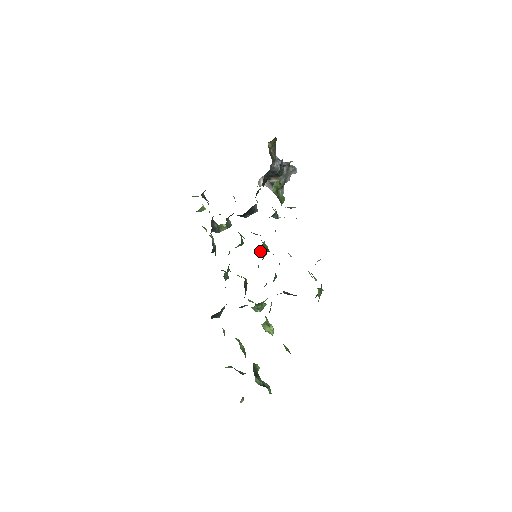
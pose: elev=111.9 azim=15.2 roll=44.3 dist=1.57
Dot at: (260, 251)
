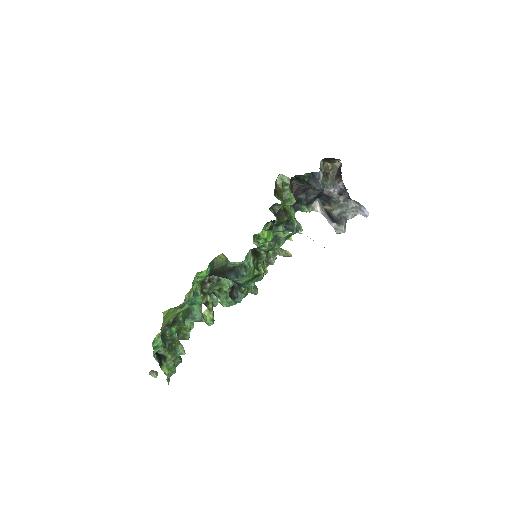
Dot at: (272, 262)
